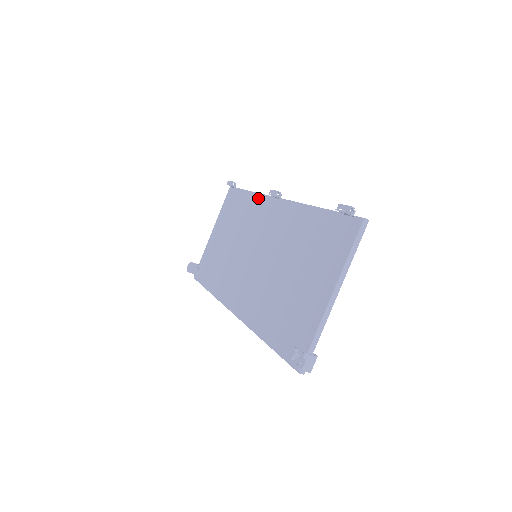
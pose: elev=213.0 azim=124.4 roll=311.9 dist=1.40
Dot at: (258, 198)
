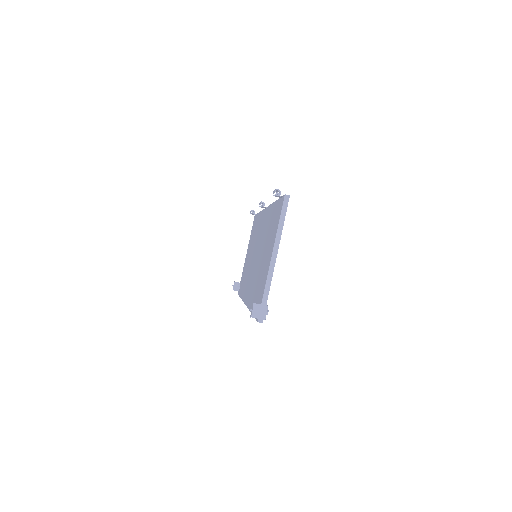
Dot at: occluded
